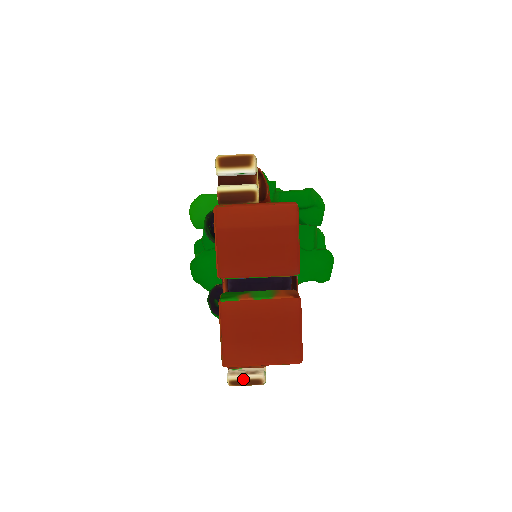
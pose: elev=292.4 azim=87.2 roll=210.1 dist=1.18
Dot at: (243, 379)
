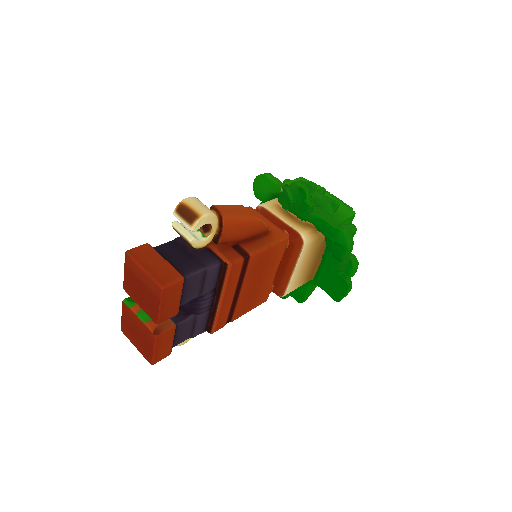
Dot at: occluded
